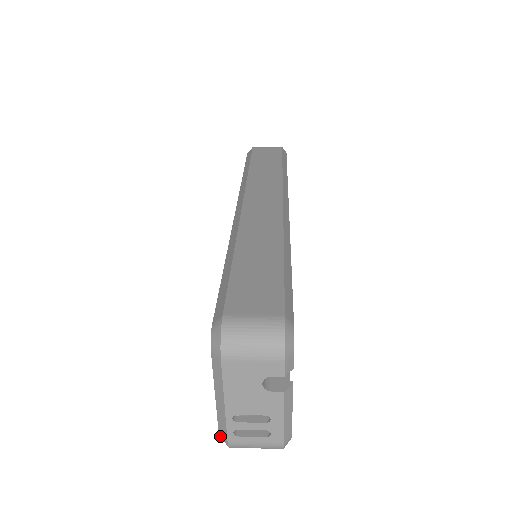
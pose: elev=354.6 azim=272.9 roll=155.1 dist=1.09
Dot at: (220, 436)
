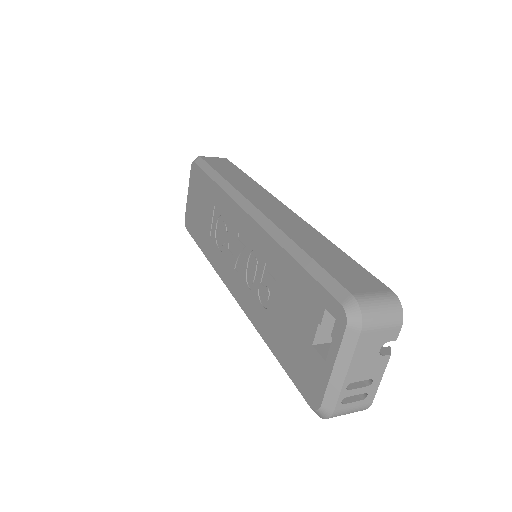
Dot at: (320, 410)
